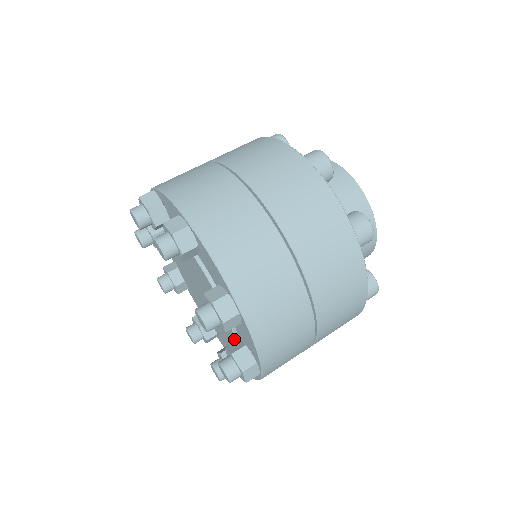
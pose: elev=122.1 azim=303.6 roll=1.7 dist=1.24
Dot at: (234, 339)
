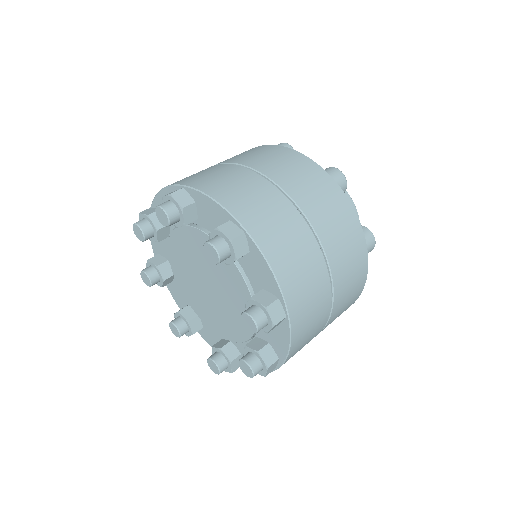
Dot at: occluded
